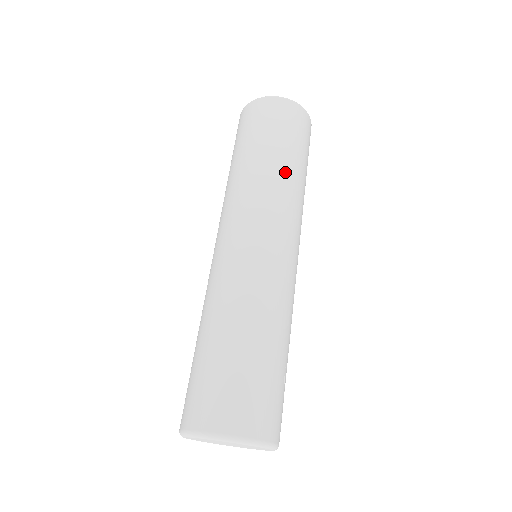
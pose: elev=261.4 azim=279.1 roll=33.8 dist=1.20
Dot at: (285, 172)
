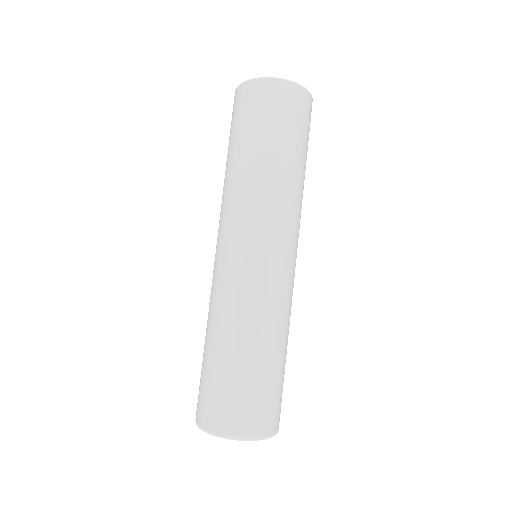
Dot at: (288, 176)
